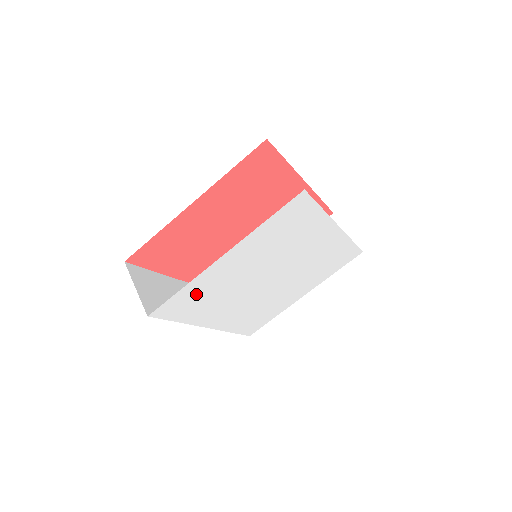
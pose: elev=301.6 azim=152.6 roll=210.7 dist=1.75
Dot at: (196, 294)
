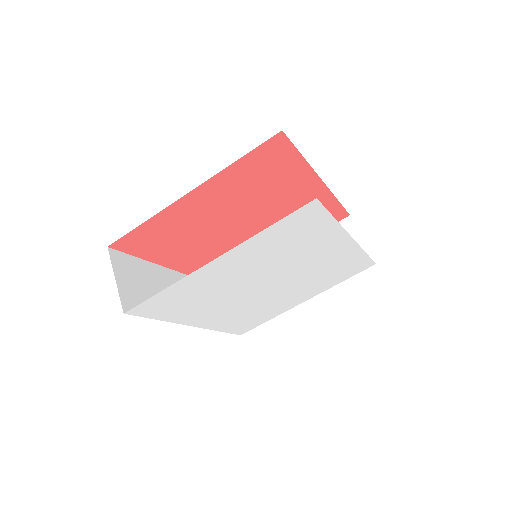
Dot at: (181, 295)
